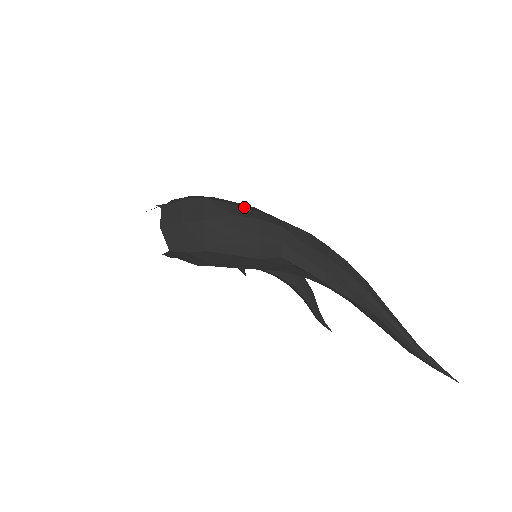
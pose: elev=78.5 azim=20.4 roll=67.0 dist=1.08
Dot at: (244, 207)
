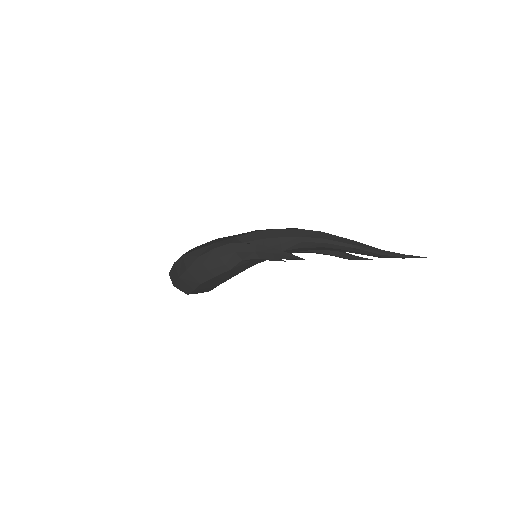
Dot at: (205, 246)
